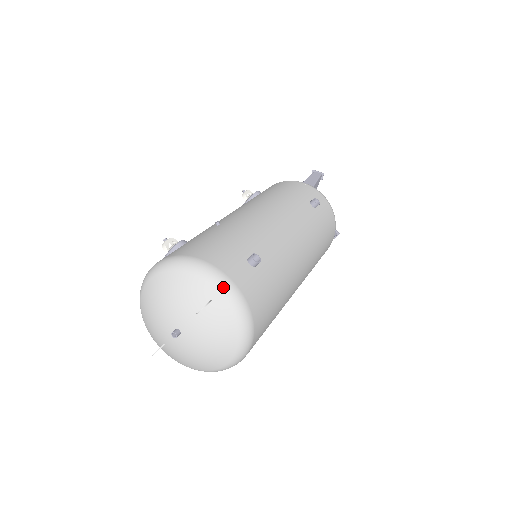
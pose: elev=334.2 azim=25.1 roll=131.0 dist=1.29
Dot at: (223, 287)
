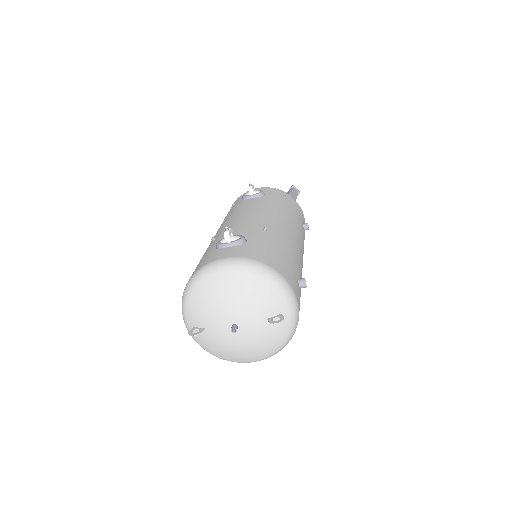
Dot at: (294, 306)
